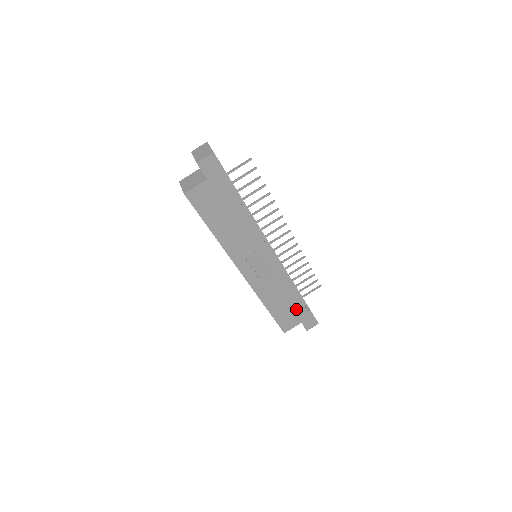
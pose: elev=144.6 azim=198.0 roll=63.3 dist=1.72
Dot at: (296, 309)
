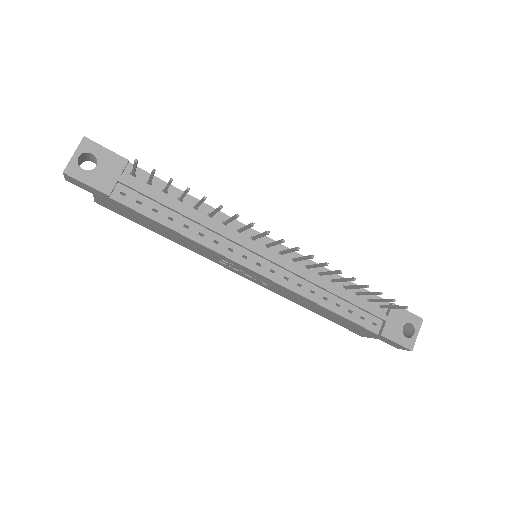
Dot at: (355, 325)
